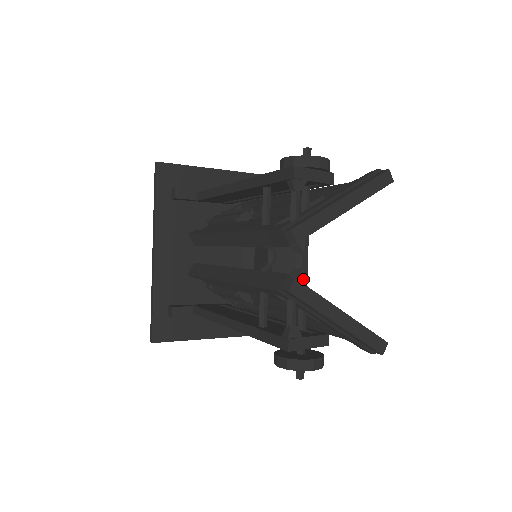
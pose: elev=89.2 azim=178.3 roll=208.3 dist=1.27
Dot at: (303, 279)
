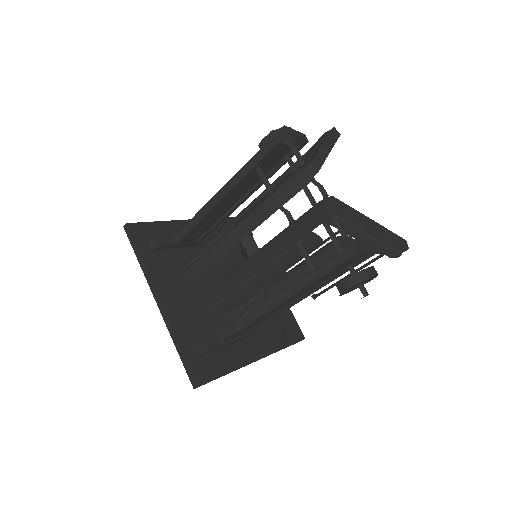
Dot at: occluded
